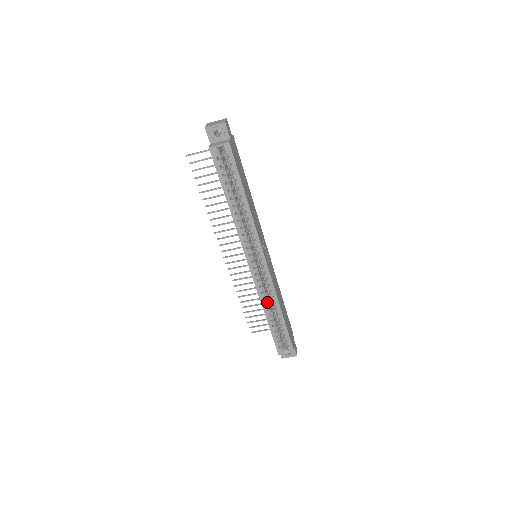
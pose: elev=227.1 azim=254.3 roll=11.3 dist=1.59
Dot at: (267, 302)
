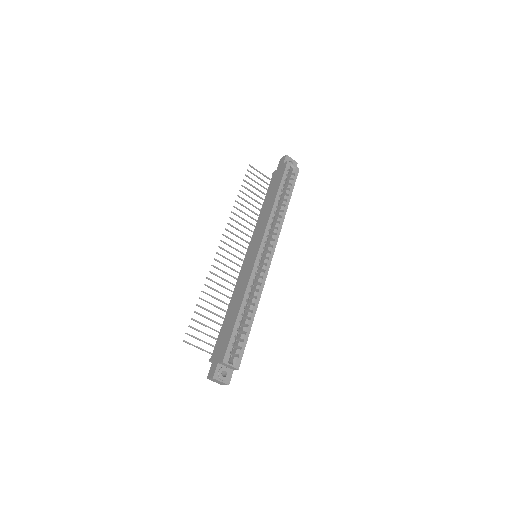
Dot at: (248, 295)
